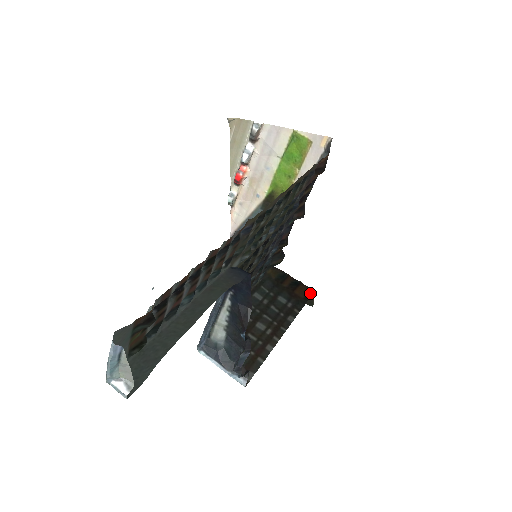
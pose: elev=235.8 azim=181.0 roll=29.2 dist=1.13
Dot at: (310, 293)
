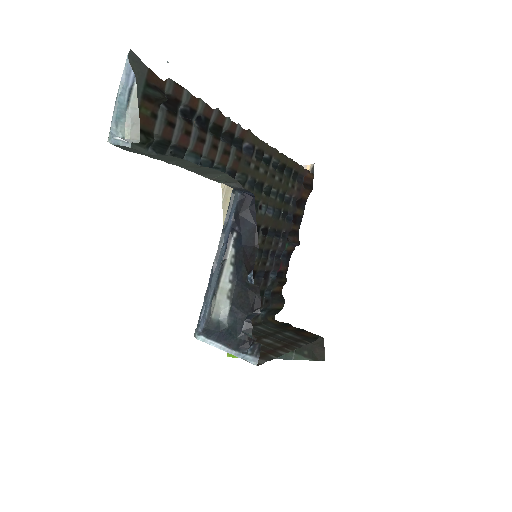
Dot at: (319, 336)
